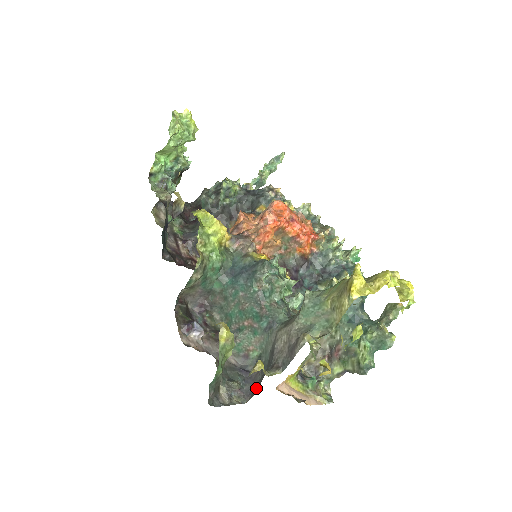
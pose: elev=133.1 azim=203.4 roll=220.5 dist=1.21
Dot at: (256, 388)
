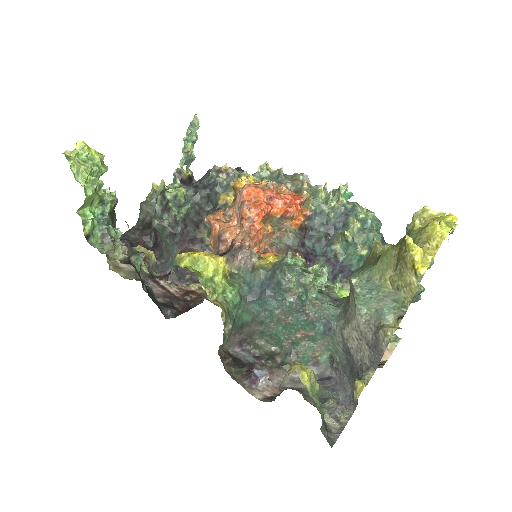
Dot at: occluded
